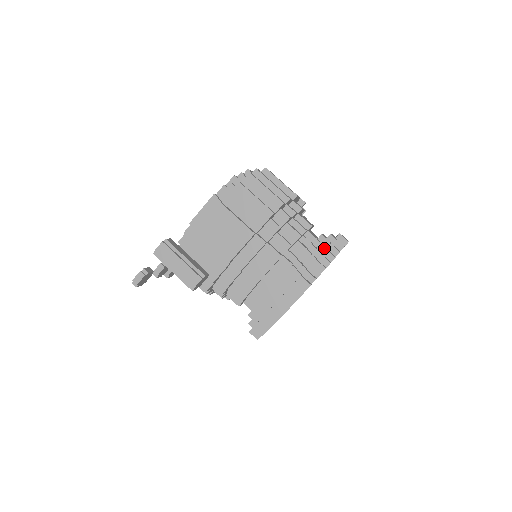
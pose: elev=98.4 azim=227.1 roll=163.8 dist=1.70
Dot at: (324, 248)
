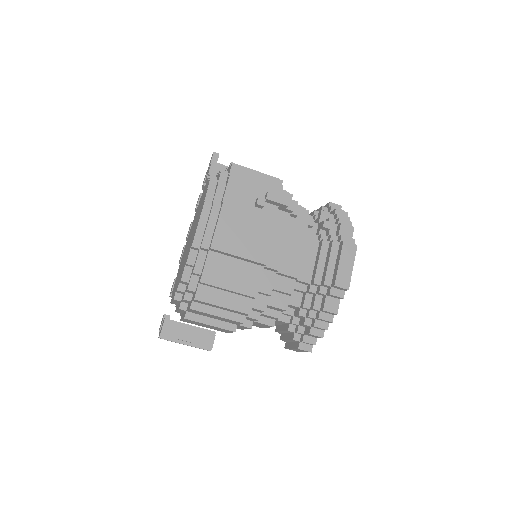
Dot at: (318, 311)
